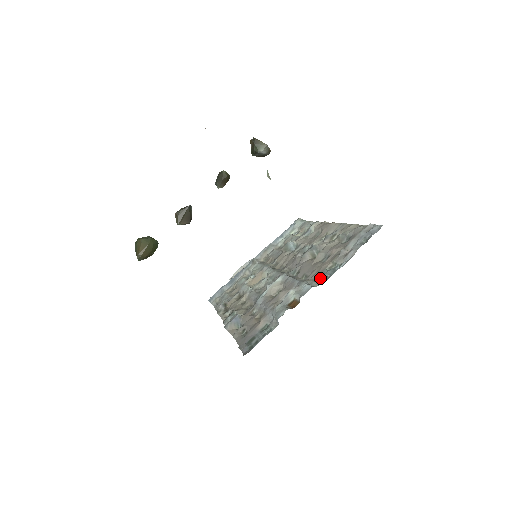
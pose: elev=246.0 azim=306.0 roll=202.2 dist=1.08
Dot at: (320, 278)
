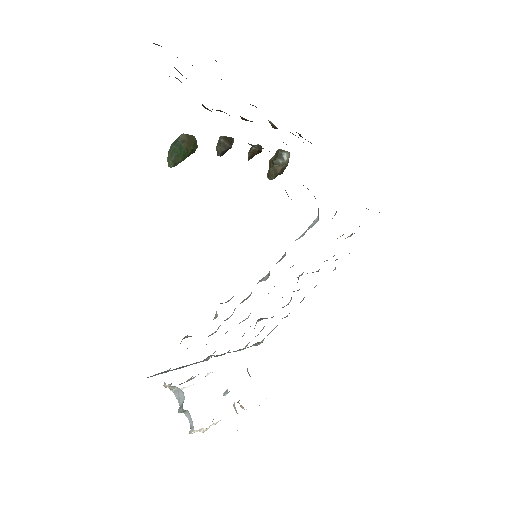
Dot at: occluded
